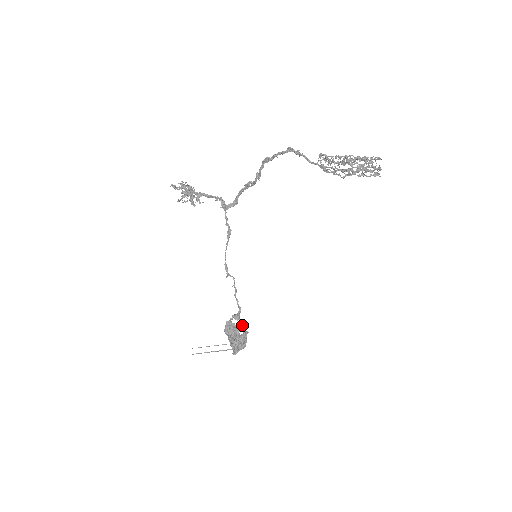
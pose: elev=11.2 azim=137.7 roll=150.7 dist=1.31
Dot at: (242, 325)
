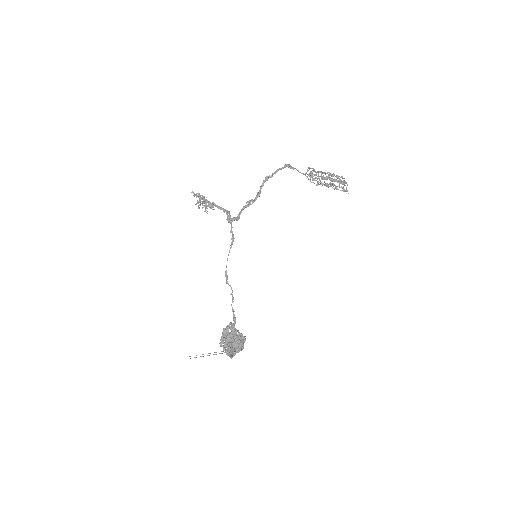
Dot at: (238, 332)
